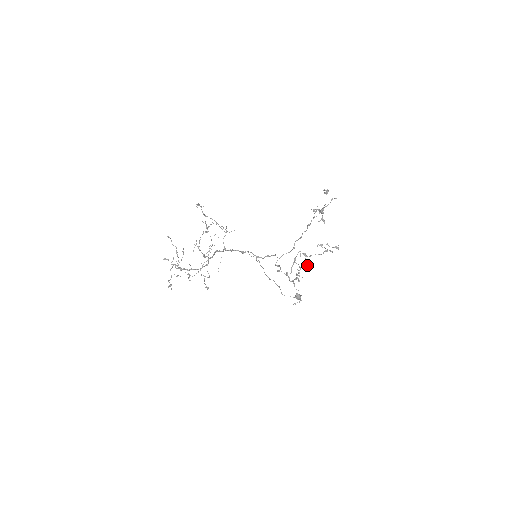
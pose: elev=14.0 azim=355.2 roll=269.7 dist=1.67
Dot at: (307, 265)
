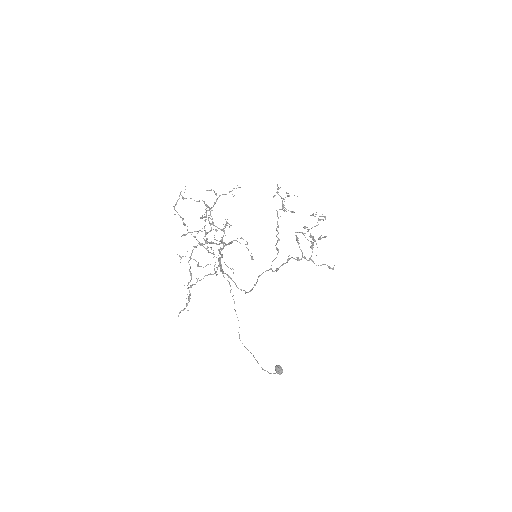
Dot at: occluded
